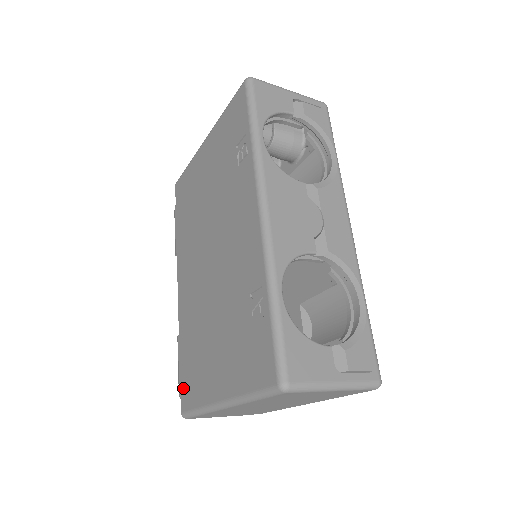
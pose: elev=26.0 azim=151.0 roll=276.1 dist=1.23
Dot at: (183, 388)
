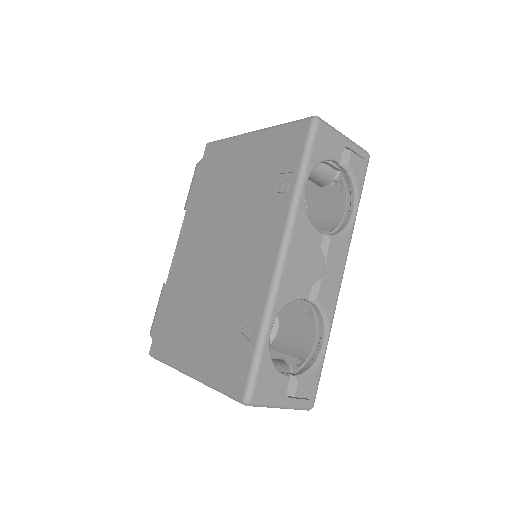
Dot at: (157, 334)
